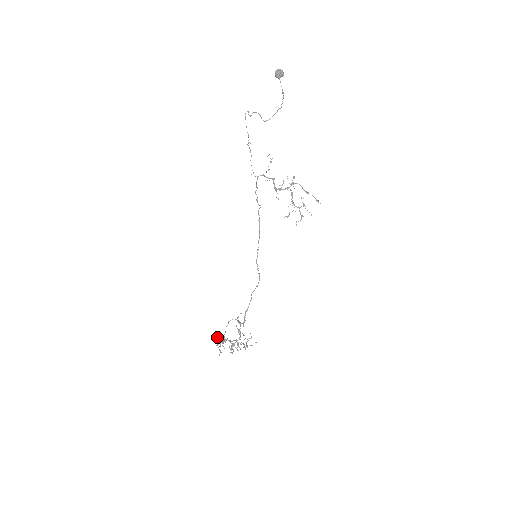
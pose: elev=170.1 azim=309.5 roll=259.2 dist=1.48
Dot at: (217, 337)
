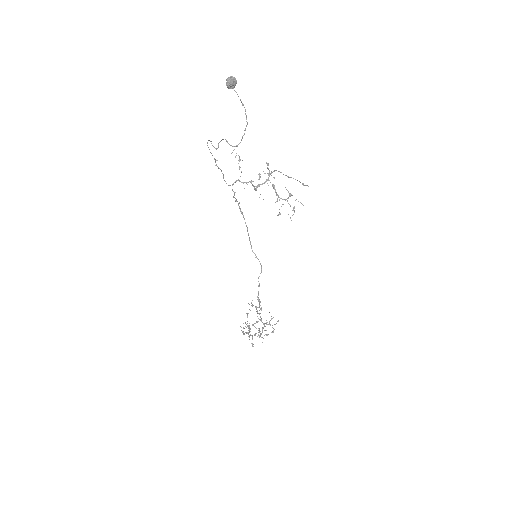
Dot at: occluded
